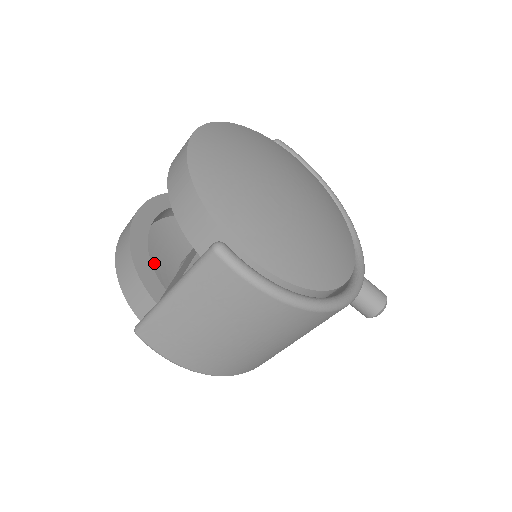
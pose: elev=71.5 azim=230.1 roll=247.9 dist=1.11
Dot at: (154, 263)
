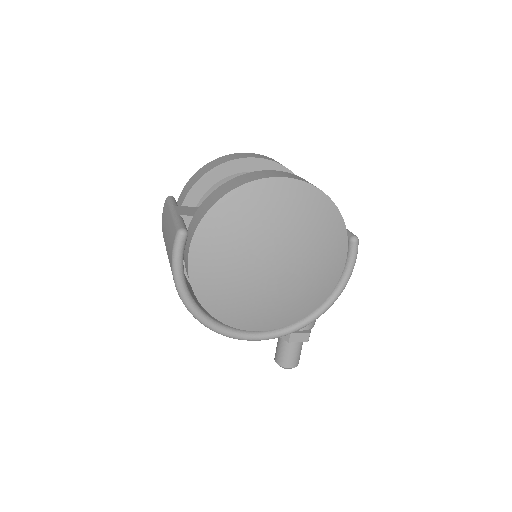
Dot at: occluded
